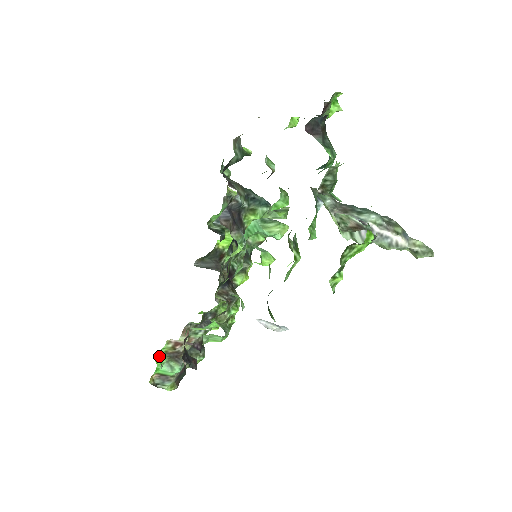
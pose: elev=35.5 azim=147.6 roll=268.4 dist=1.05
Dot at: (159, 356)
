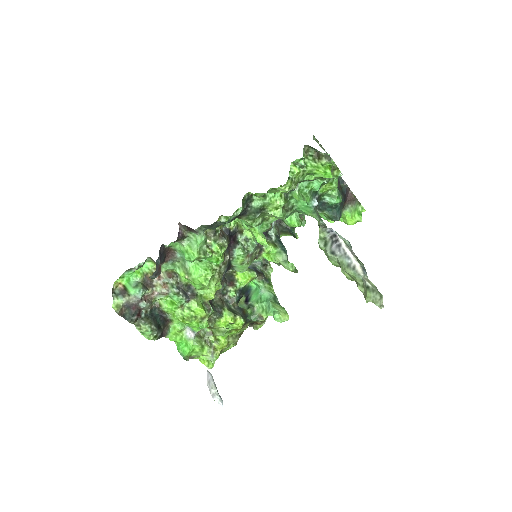
Dot at: (141, 271)
